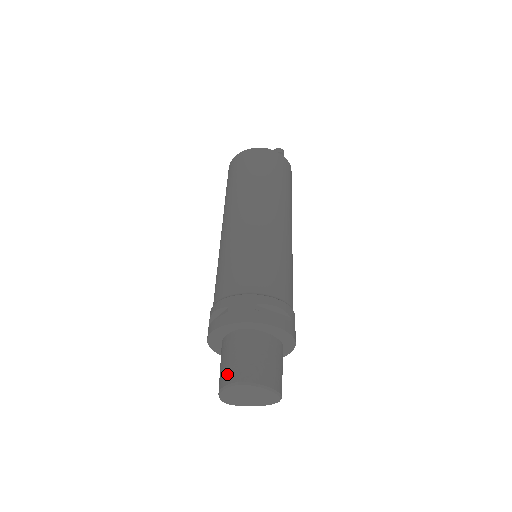
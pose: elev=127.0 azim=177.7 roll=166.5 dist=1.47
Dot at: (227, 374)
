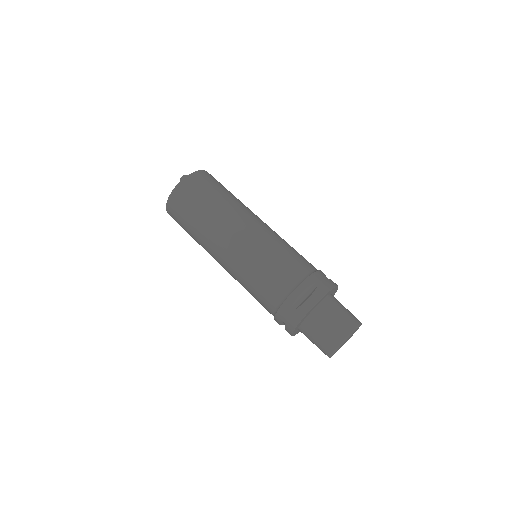
Dot at: (345, 326)
